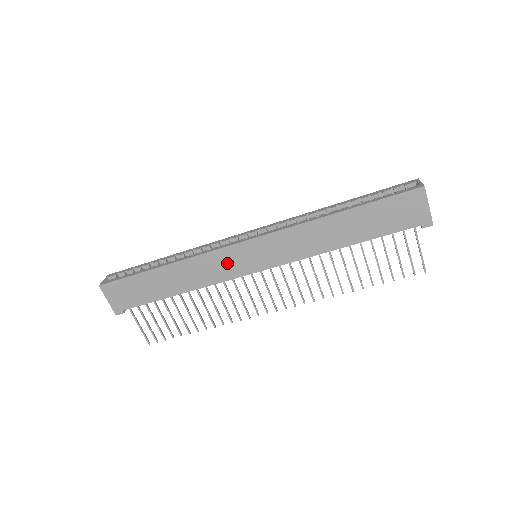
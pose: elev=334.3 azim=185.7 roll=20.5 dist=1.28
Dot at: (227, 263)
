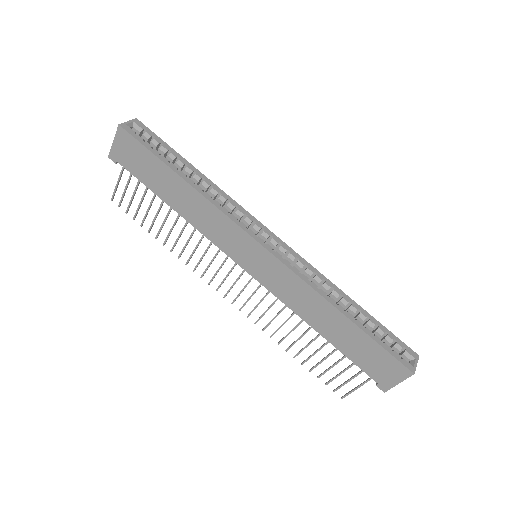
Dot at: (230, 238)
